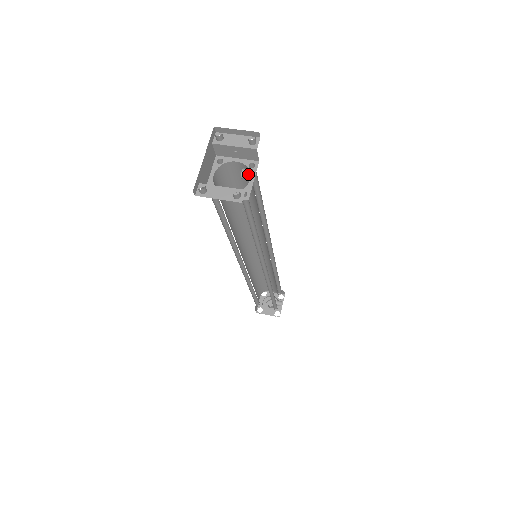
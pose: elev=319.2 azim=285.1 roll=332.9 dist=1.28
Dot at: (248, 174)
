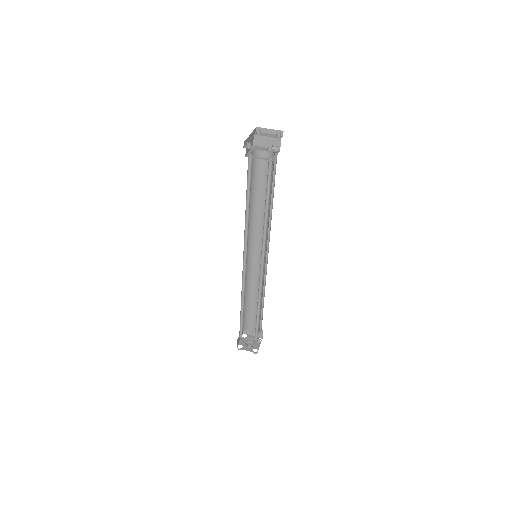
Dot at: (275, 147)
